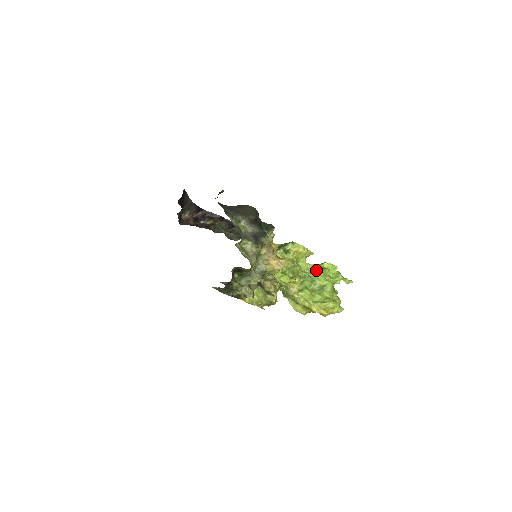
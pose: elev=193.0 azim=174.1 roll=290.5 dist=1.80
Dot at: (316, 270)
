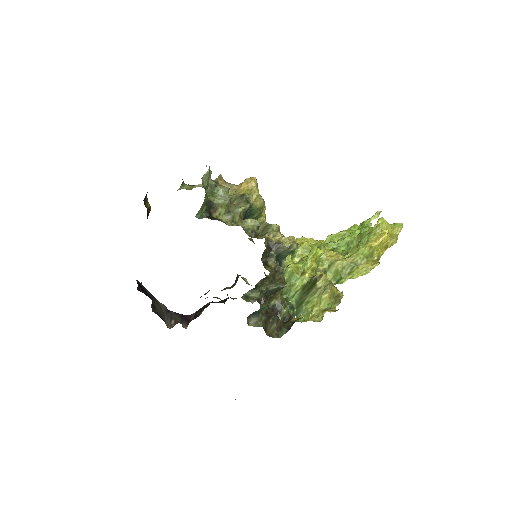
Dot at: (337, 236)
